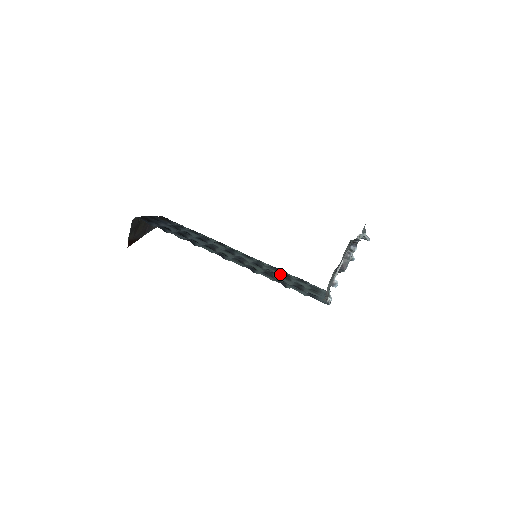
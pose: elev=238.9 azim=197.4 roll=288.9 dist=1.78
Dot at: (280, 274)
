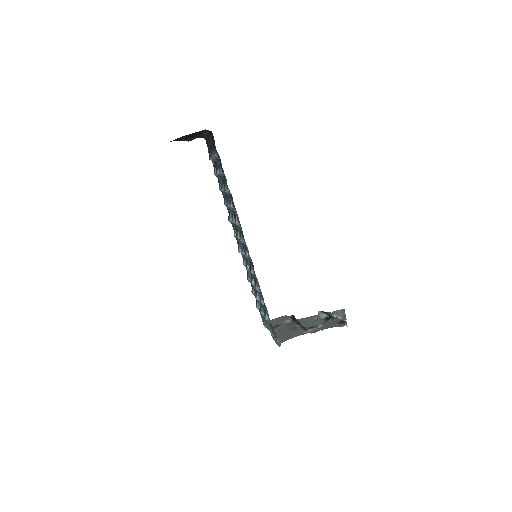
Dot at: occluded
